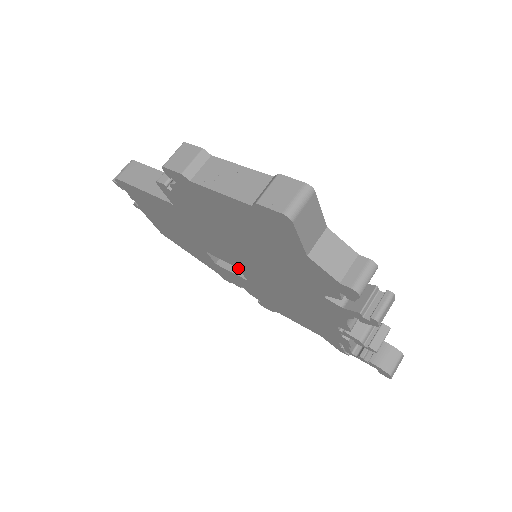
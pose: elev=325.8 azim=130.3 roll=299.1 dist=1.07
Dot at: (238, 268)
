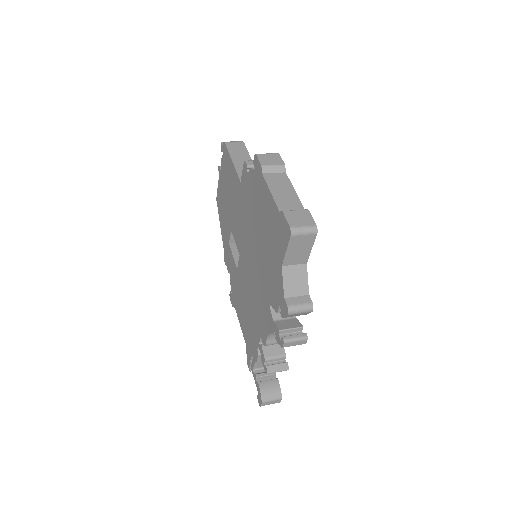
Dot at: occluded
